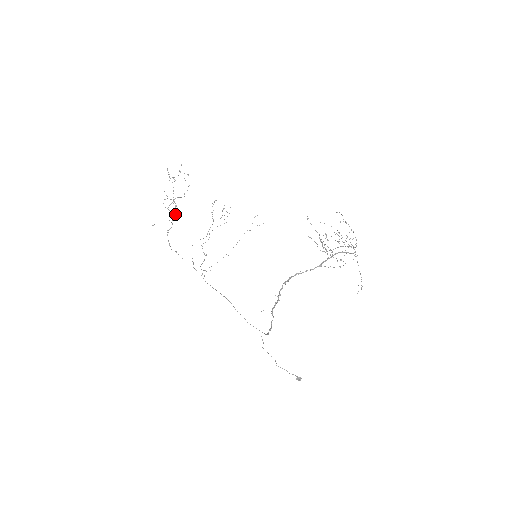
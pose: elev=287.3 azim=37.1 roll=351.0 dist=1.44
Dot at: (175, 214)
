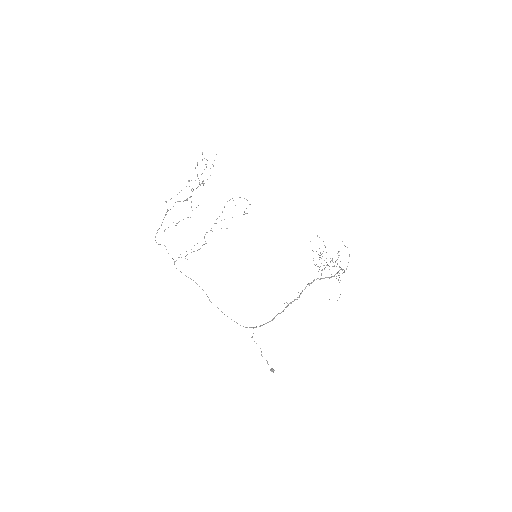
Dot at: (189, 197)
